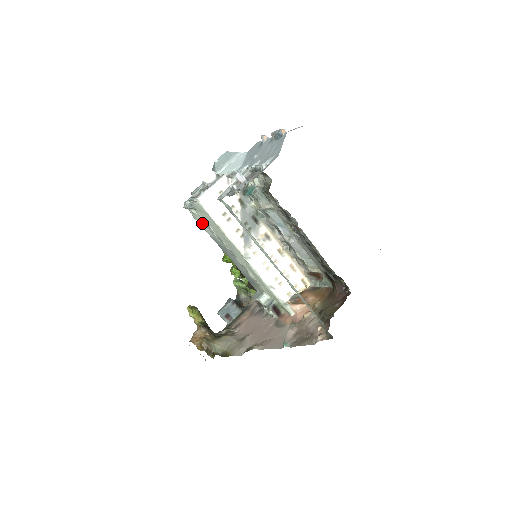
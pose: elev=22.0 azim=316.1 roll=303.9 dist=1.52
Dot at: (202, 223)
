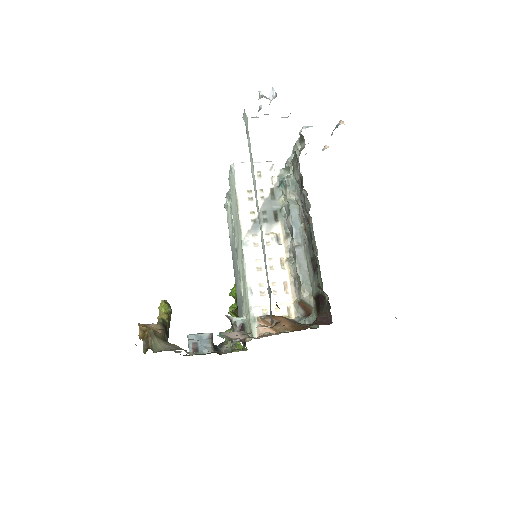
Dot at: (230, 223)
